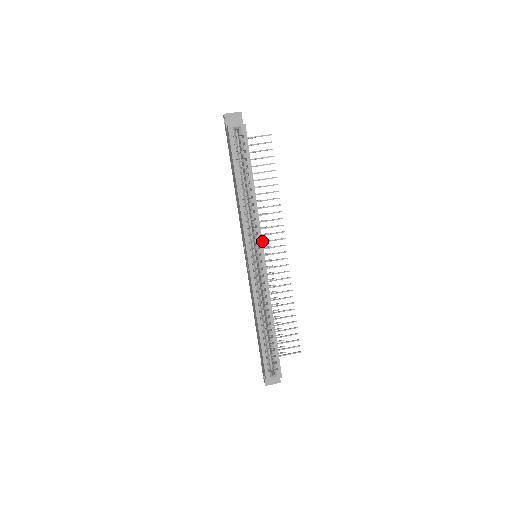
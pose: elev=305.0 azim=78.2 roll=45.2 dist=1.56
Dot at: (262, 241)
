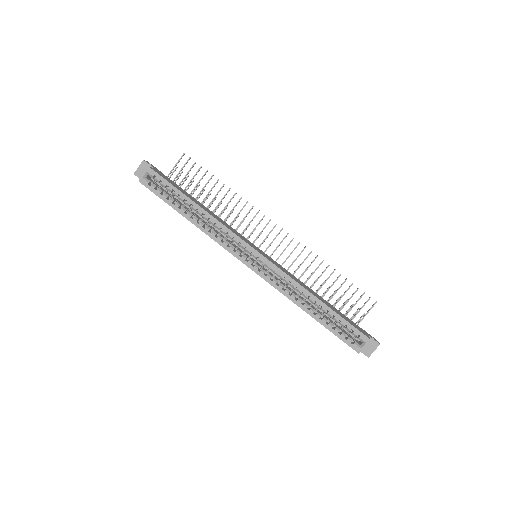
Dot at: (256, 239)
